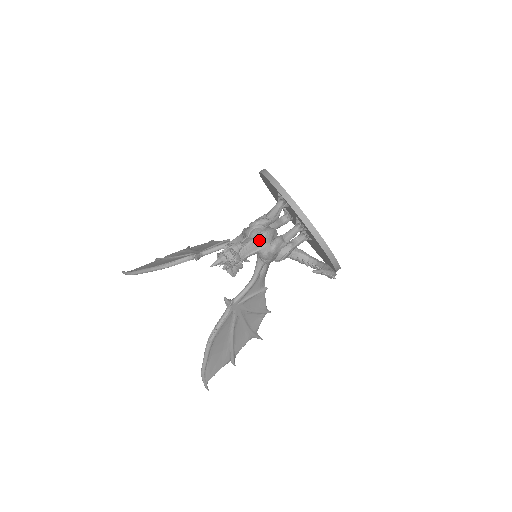
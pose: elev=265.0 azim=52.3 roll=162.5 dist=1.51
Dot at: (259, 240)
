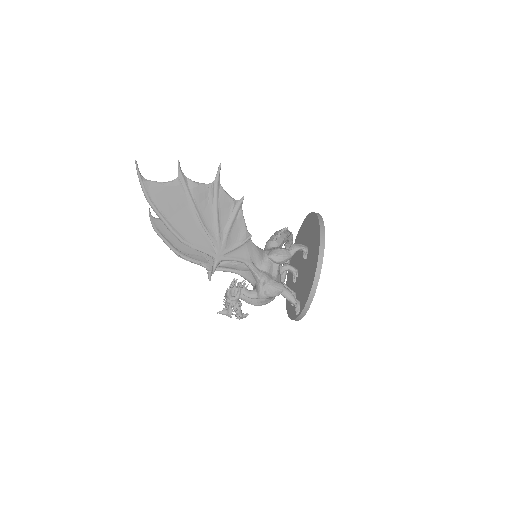
Dot at: (261, 304)
